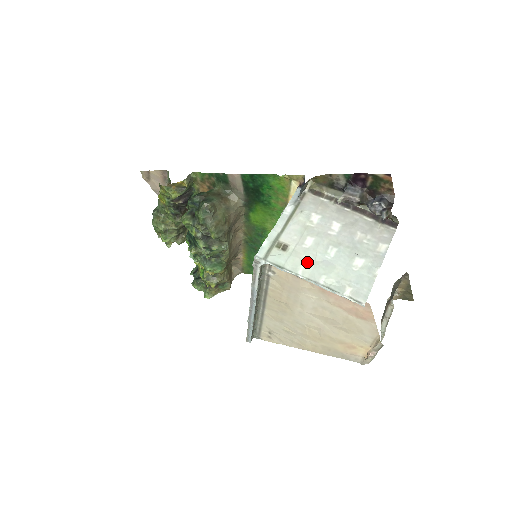
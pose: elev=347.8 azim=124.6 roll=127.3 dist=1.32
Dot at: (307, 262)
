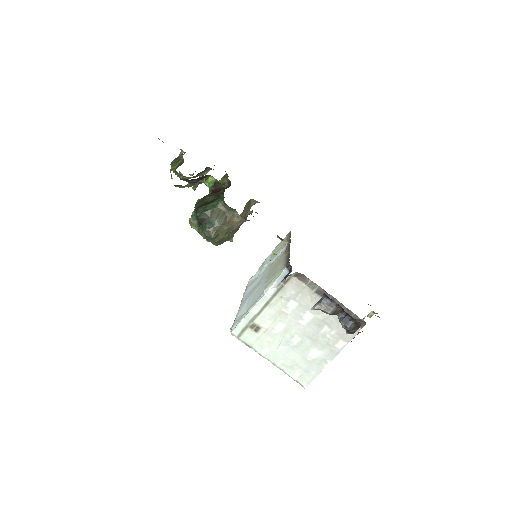
Dot at: (272, 346)
